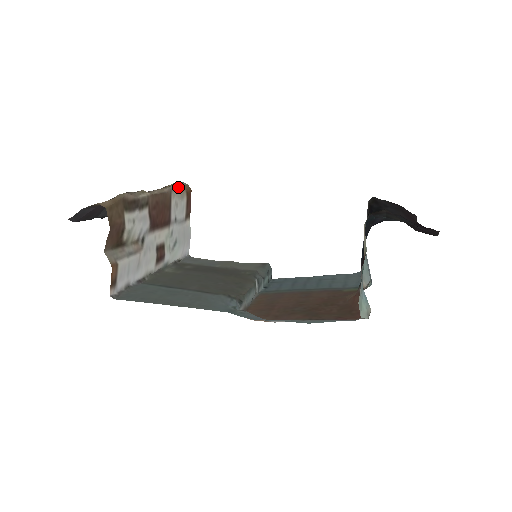
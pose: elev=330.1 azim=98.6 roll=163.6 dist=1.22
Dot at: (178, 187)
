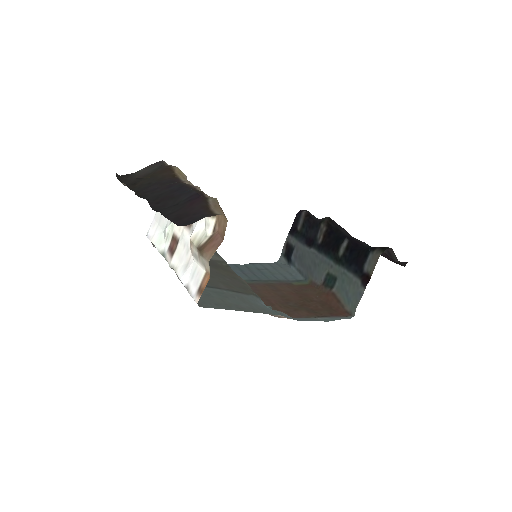
Dot at: occluded
